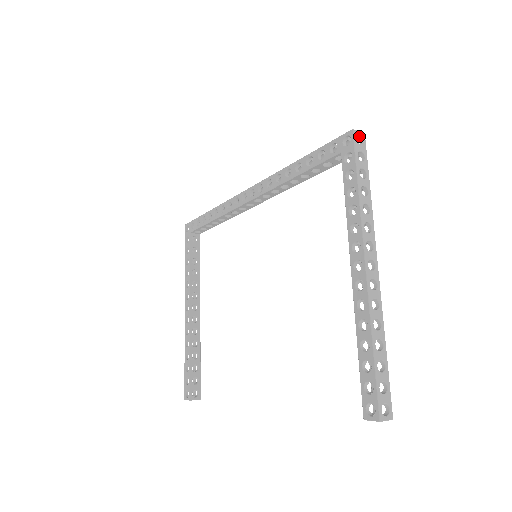
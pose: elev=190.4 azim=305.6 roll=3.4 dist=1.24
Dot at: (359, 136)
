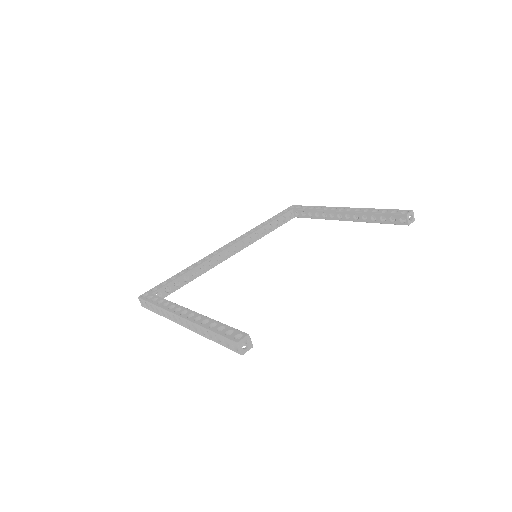
Dot at: occluded
